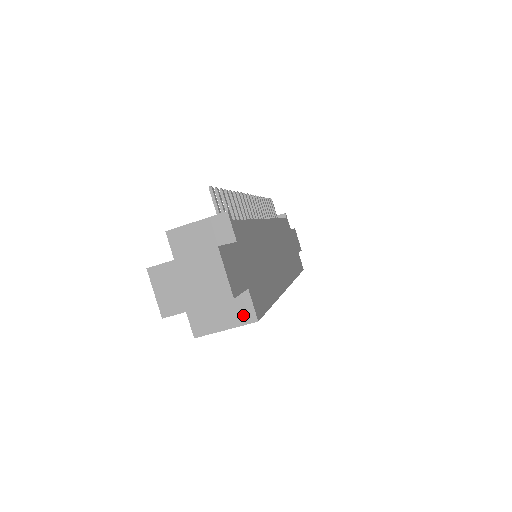
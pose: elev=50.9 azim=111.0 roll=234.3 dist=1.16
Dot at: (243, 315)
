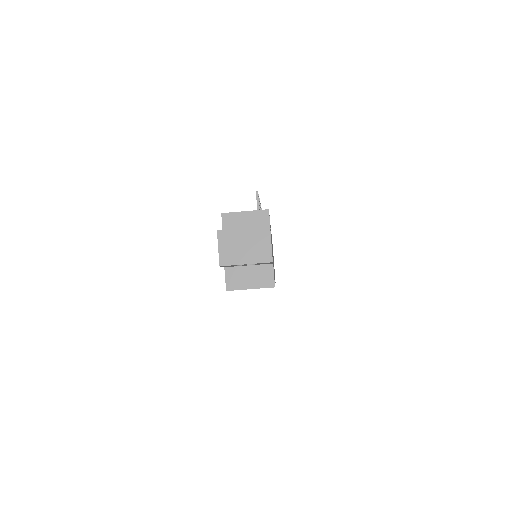
Dot at: (265, 281)
